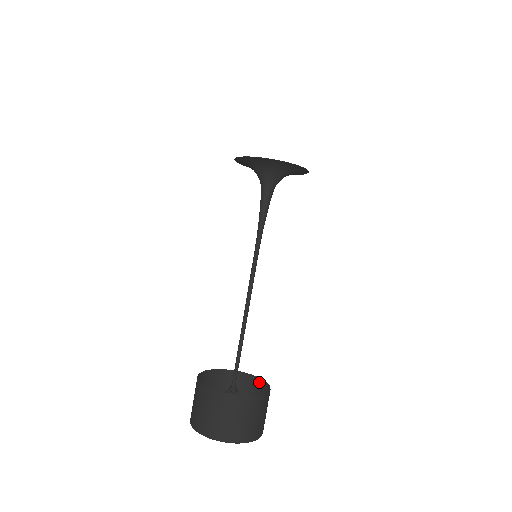
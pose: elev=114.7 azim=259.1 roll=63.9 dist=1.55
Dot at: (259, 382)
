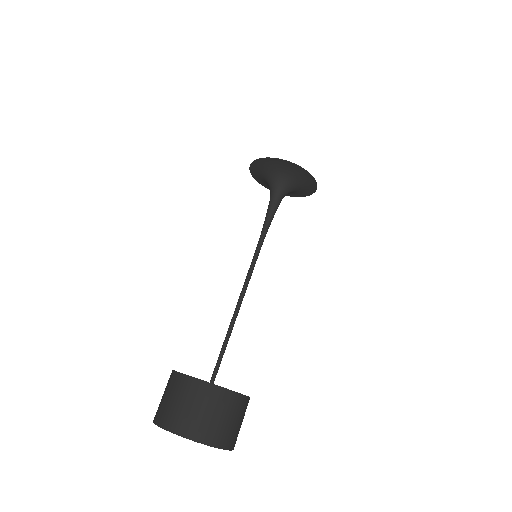
Dot at: occluded
